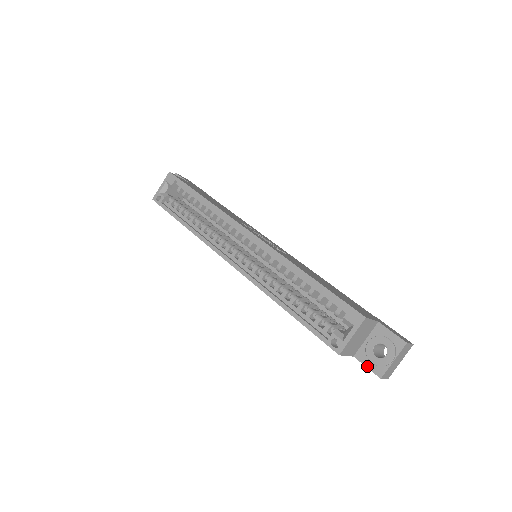
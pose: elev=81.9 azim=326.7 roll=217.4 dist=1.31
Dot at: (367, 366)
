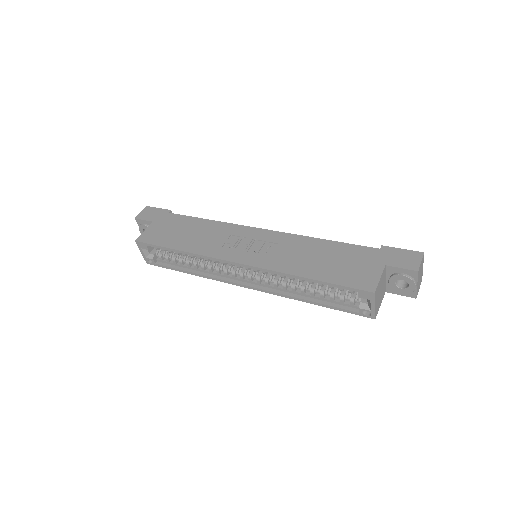
Dot at: occluded
